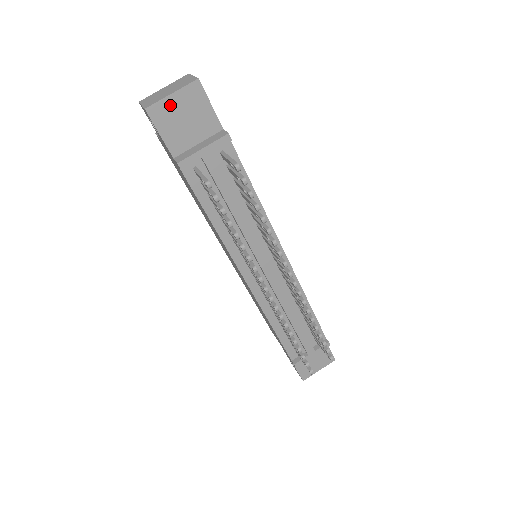
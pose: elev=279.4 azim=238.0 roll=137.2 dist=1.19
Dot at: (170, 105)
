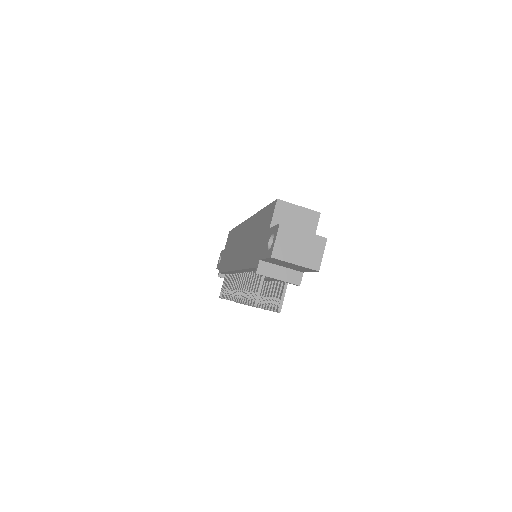
Dot at: (288, 263)
